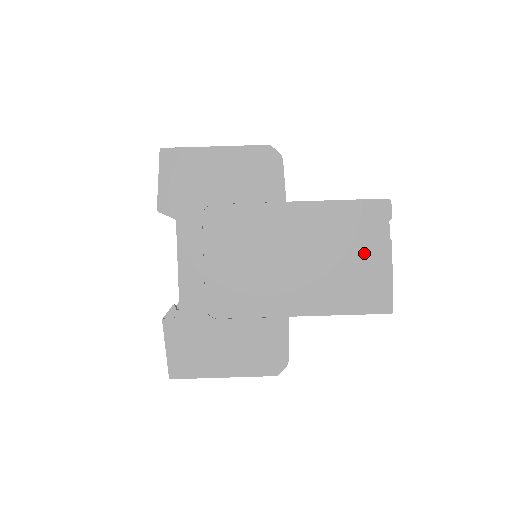
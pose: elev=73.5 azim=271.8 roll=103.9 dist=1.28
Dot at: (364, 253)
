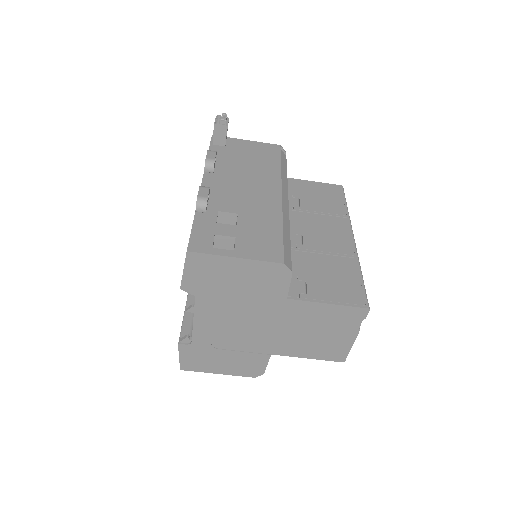
Dot at: (337, 333)
